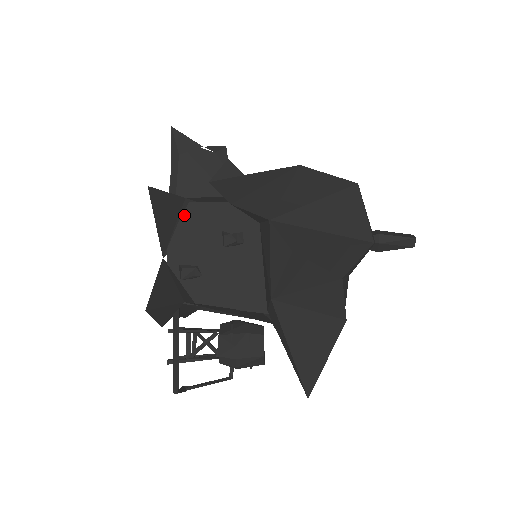
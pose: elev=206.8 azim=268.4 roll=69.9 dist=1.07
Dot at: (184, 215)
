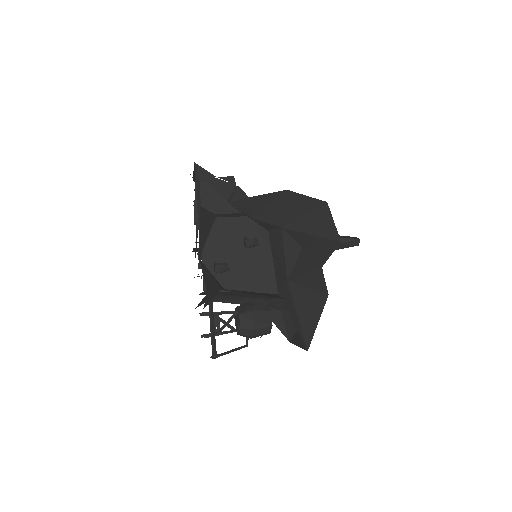
Dot at: (214, 227)
